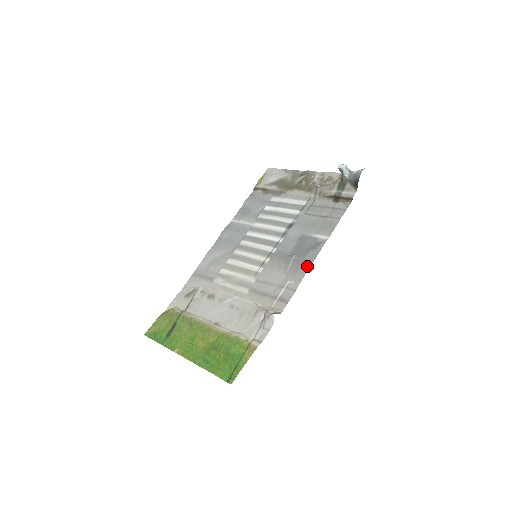
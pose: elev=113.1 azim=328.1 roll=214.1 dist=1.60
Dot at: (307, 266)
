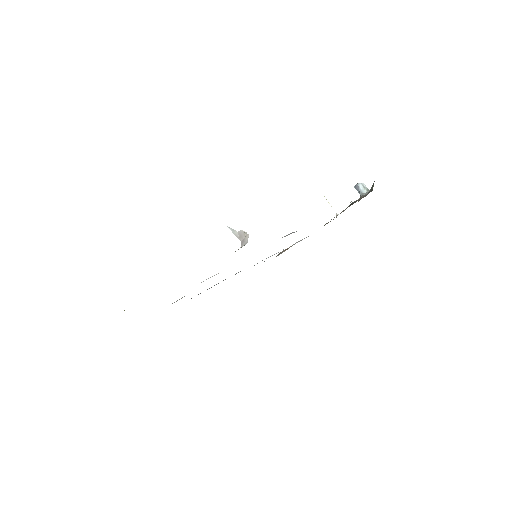
Dot at: occluded
